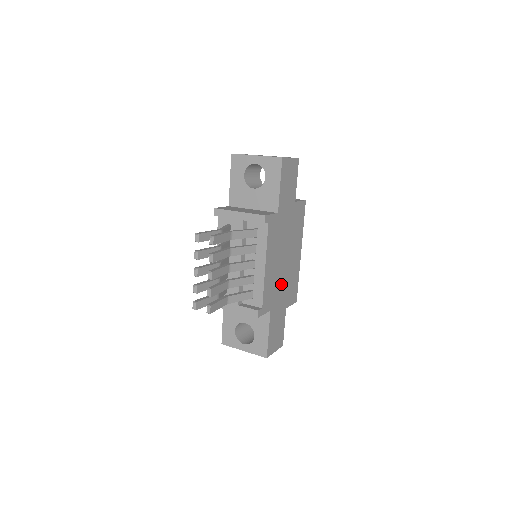
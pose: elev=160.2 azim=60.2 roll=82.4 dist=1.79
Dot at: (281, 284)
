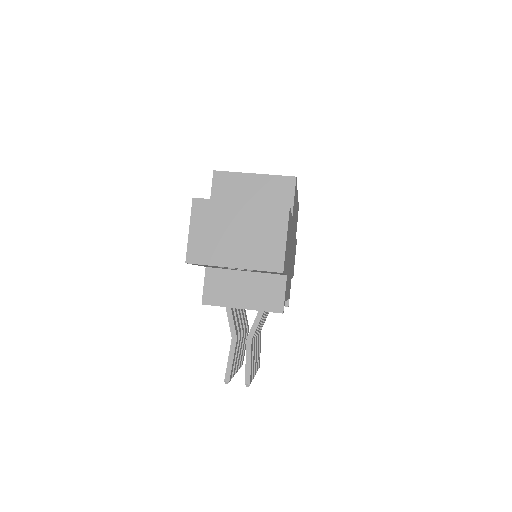
Dot at: occluded
